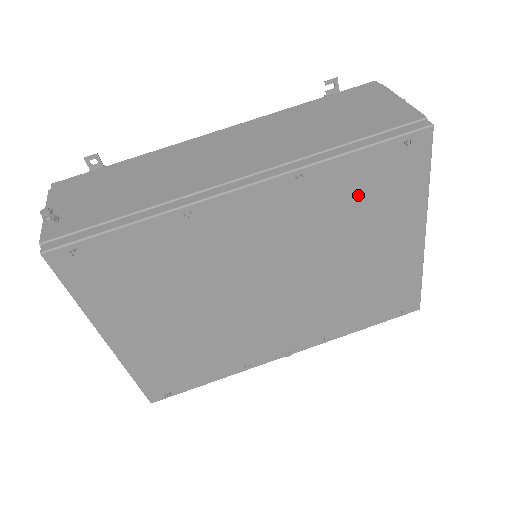
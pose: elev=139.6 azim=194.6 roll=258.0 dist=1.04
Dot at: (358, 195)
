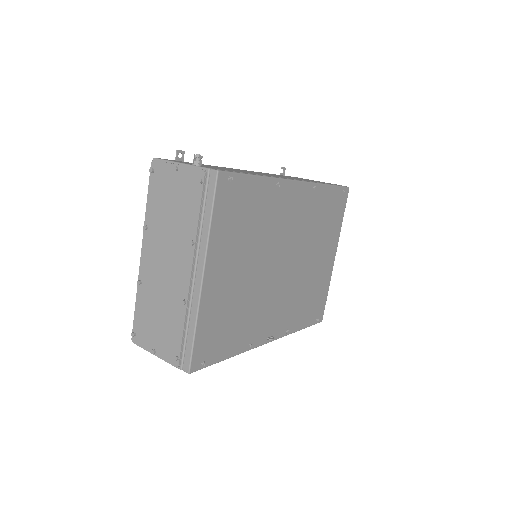
Dot at: (325, 213)
